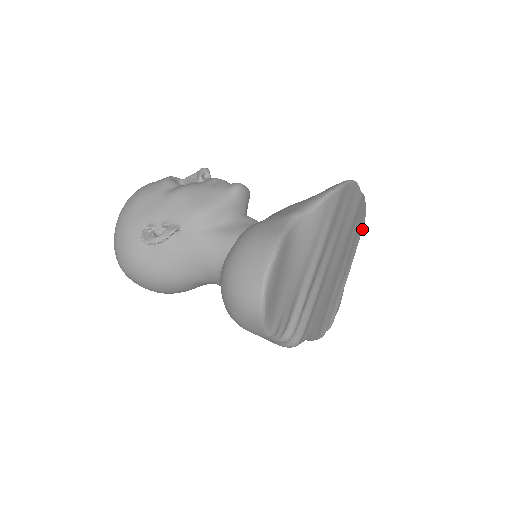
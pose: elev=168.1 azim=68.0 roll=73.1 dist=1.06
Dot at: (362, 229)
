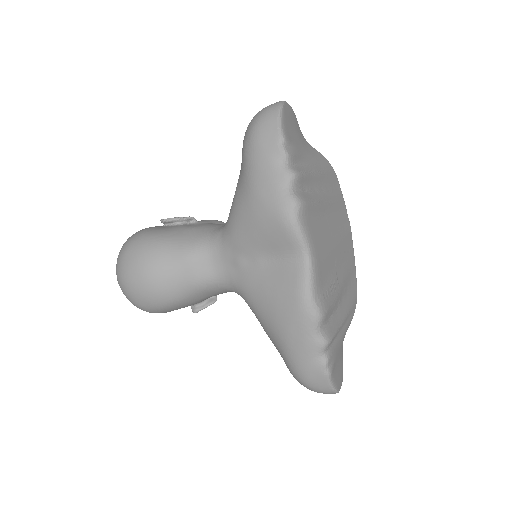
Dot at: (355, 299)
